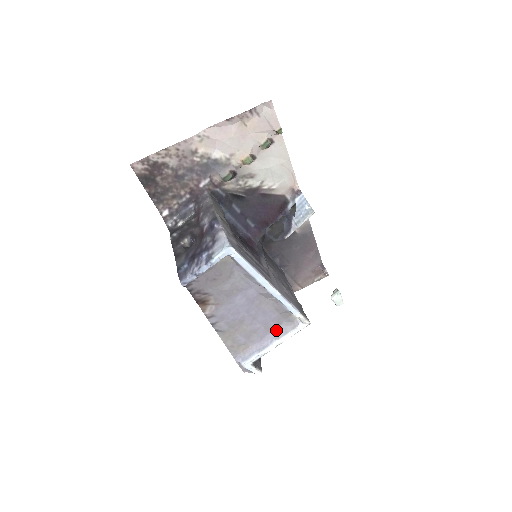
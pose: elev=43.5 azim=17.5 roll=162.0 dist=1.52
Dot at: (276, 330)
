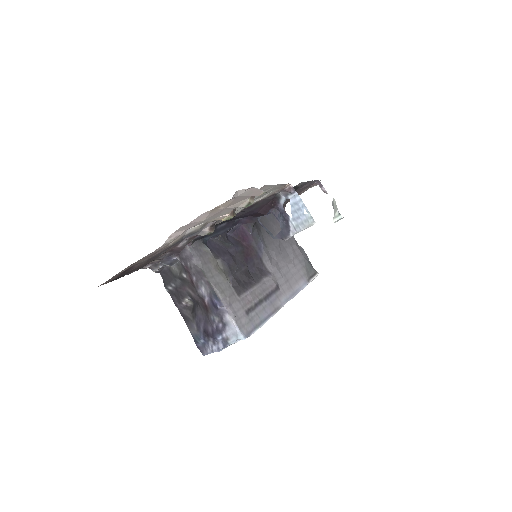
Dot at: occluded
